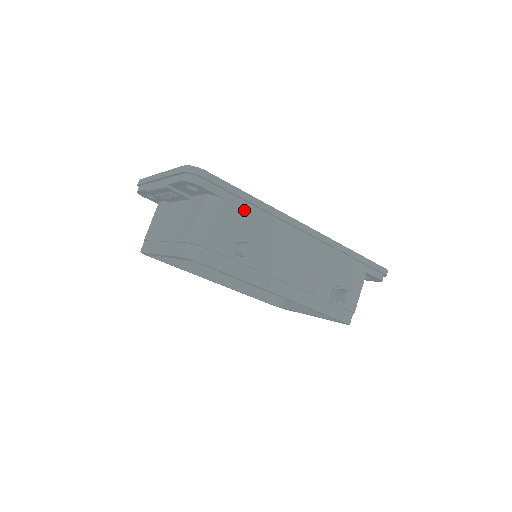
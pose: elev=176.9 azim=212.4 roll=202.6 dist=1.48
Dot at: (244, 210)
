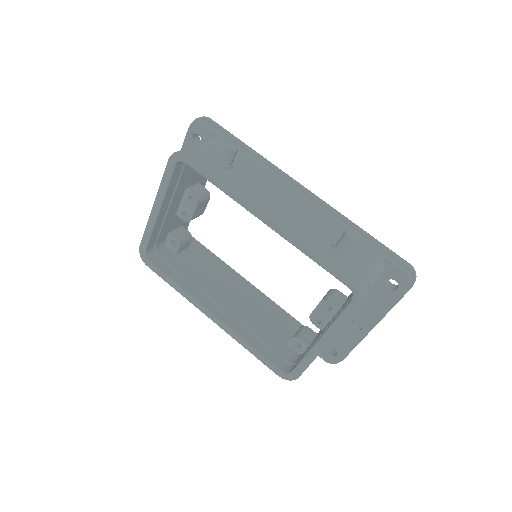
Dot at: (238, 151)
